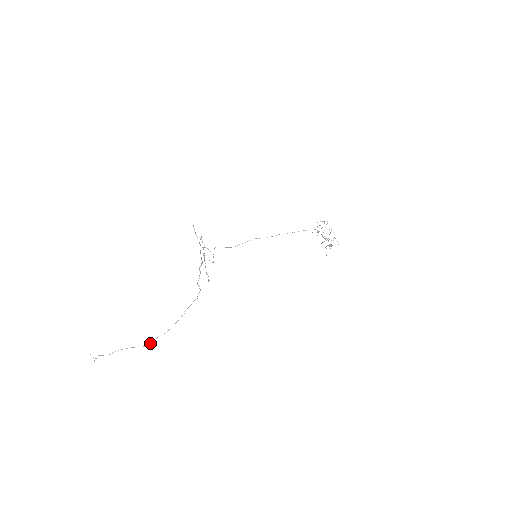
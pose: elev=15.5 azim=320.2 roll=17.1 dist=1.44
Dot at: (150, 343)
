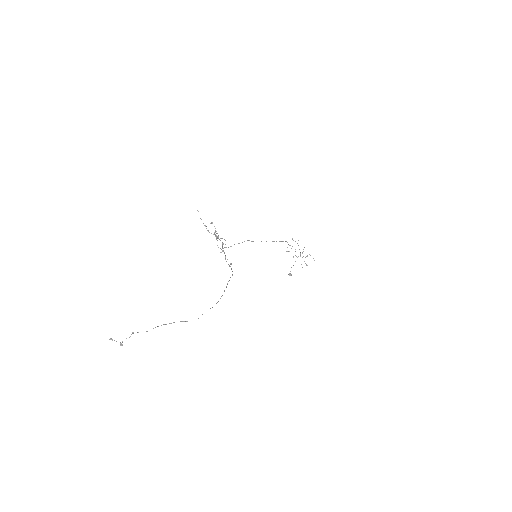
Dot at: occluded
